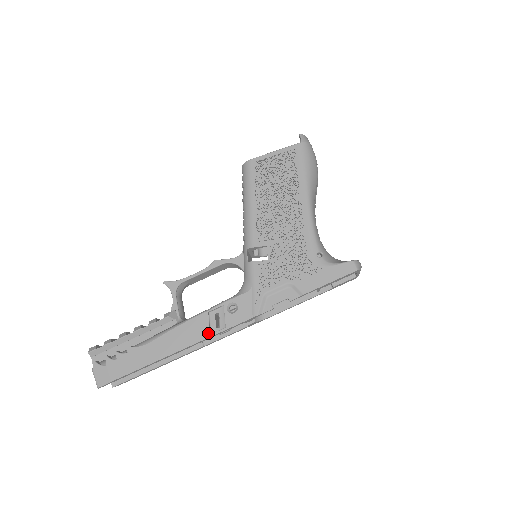
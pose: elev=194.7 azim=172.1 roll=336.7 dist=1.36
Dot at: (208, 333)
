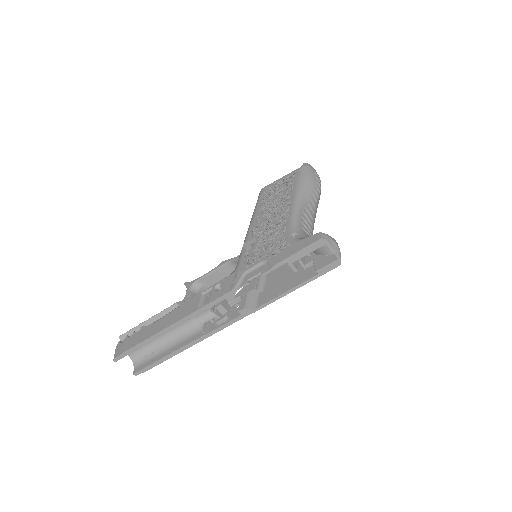
Dot at: (195, 308)
